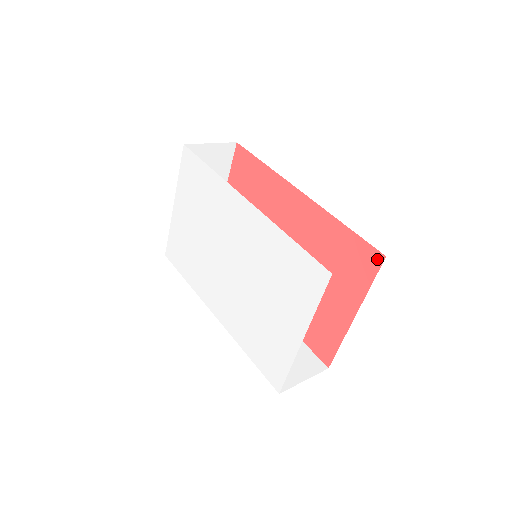
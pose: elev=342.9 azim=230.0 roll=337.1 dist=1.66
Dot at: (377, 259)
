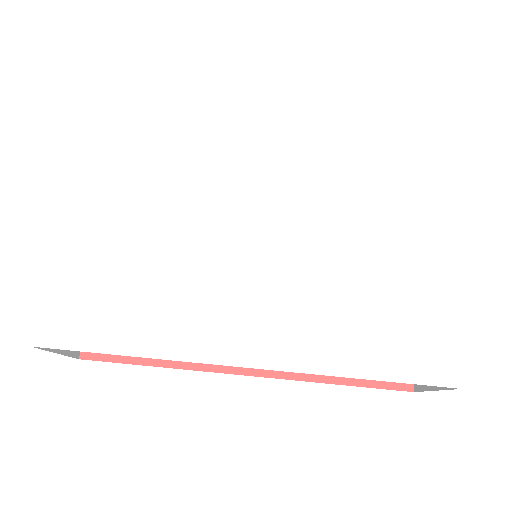
Dot at: occluded
